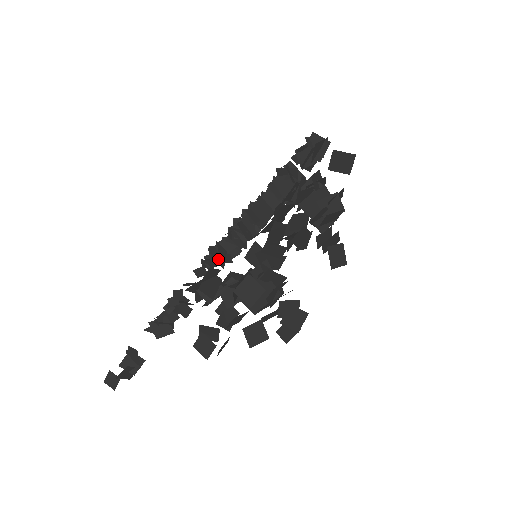
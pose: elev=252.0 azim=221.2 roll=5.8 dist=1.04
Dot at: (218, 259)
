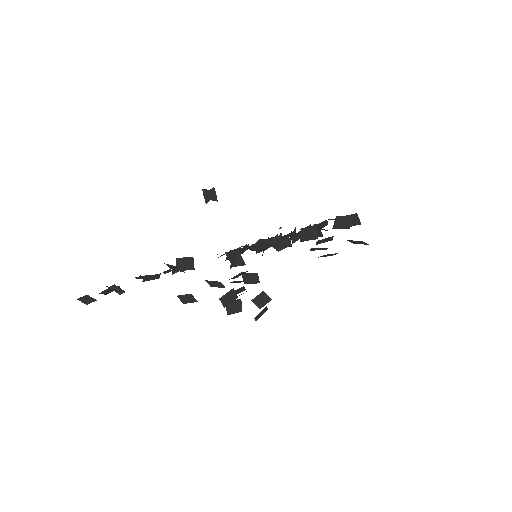
Dot at: (234, 263)
